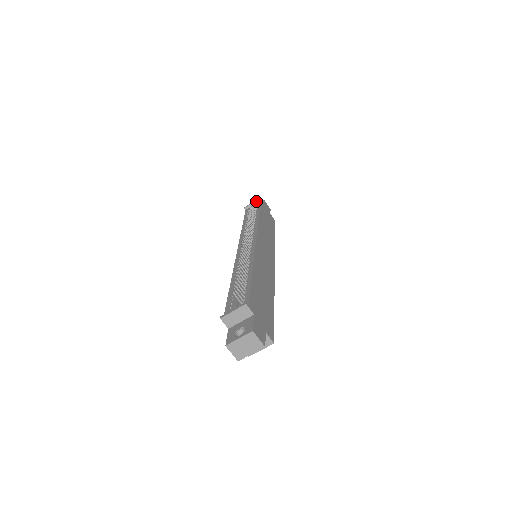
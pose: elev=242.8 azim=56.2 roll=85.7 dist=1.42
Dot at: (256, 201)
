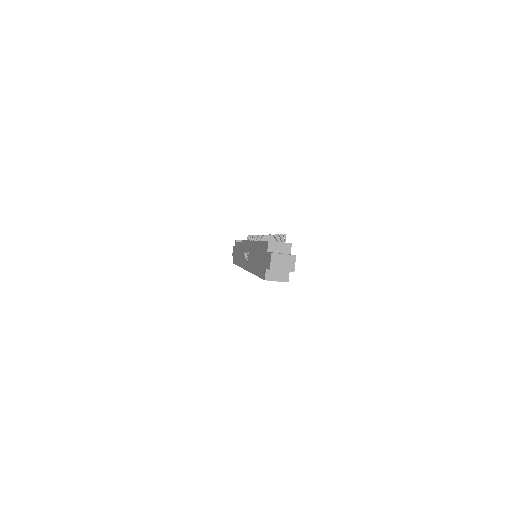
Dot at: occluded
